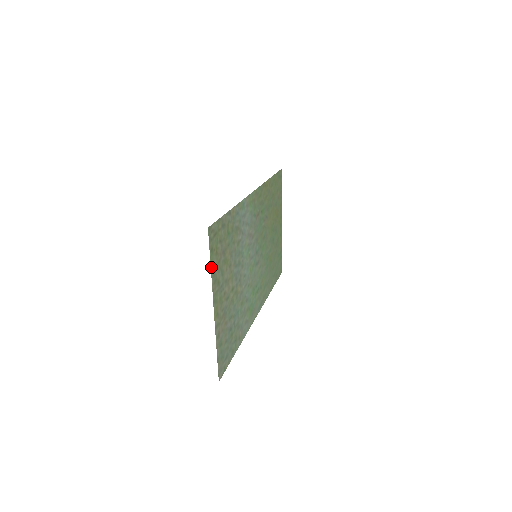
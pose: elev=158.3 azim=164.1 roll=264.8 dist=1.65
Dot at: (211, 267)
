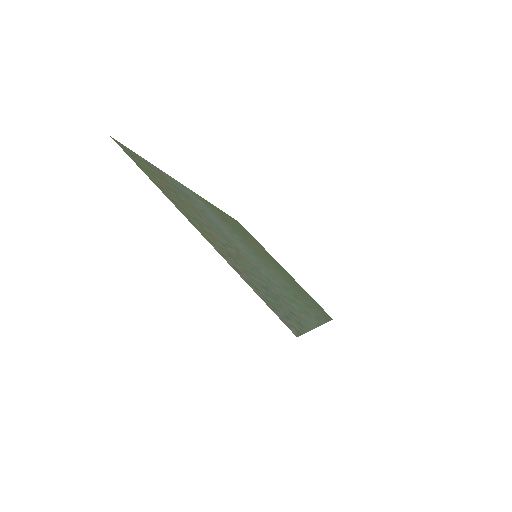
Dot at: occluded
